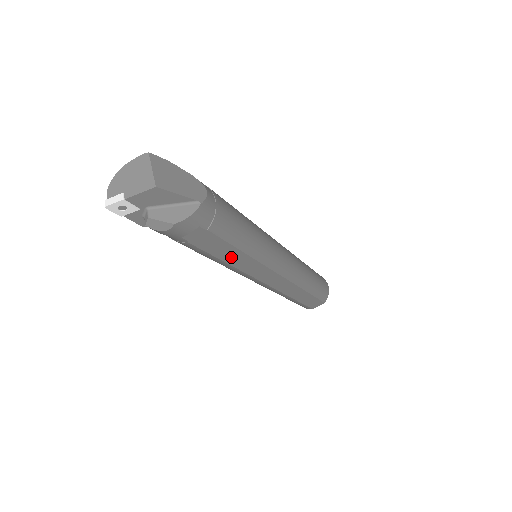
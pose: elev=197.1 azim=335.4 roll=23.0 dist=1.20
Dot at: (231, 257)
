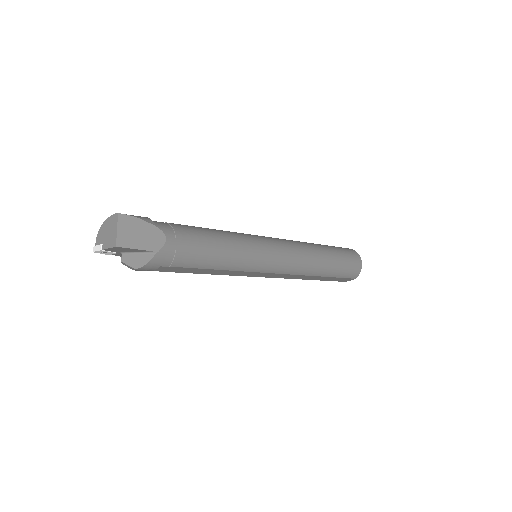
Dot at: (211, 272)
